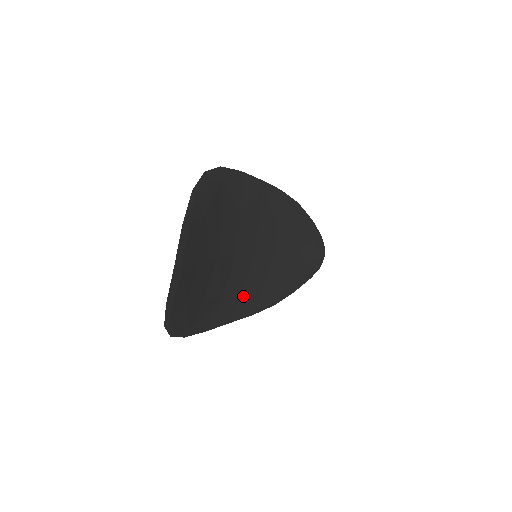
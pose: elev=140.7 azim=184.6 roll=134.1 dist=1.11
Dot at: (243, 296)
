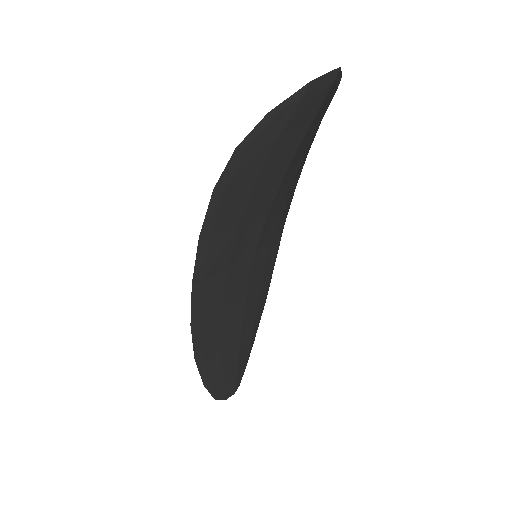
Dot at: (220, 277)
